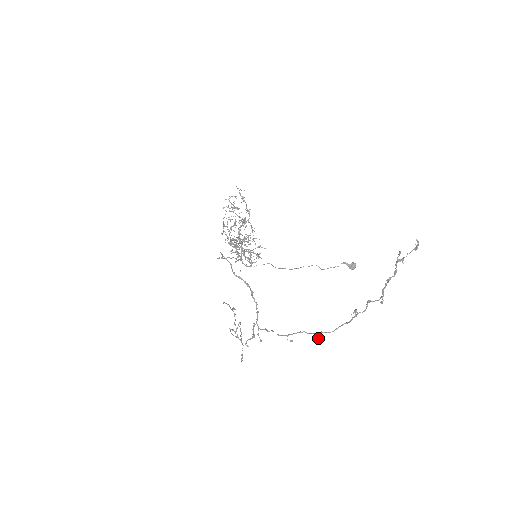
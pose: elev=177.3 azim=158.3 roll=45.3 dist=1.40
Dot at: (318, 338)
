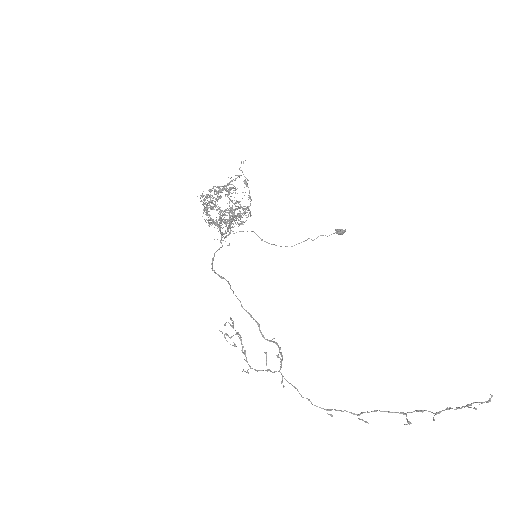
Dot at: occluded
